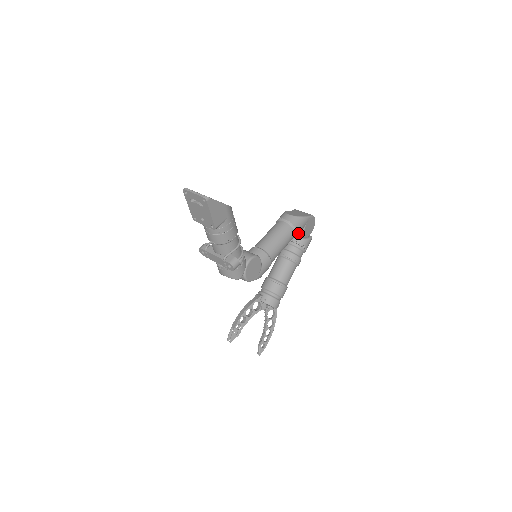
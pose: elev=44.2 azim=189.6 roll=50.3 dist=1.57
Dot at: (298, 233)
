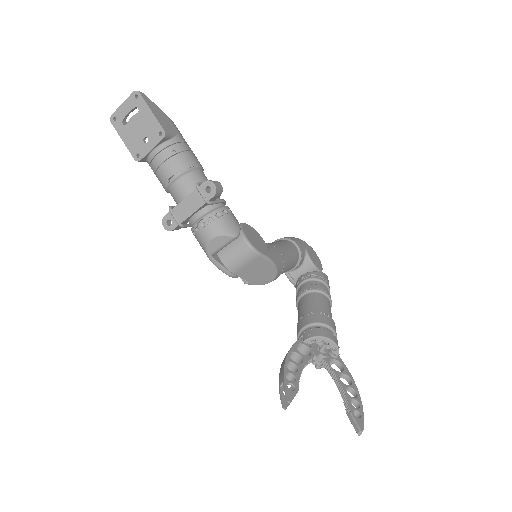
Dot at: (301, 251)
